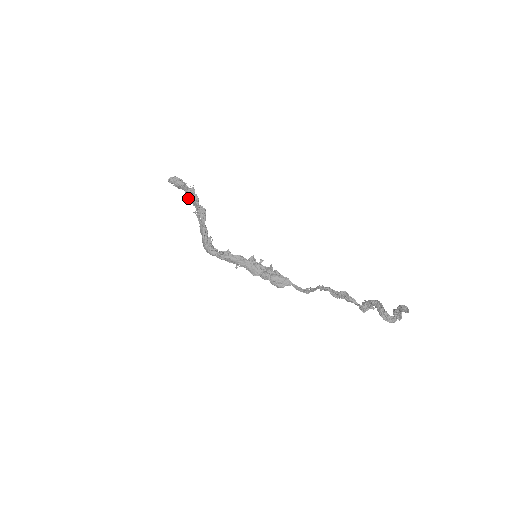
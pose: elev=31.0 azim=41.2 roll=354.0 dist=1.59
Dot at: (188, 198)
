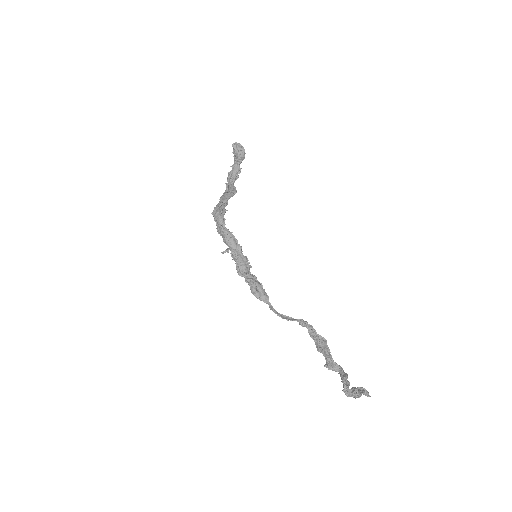
Dot at: (231, 171)
